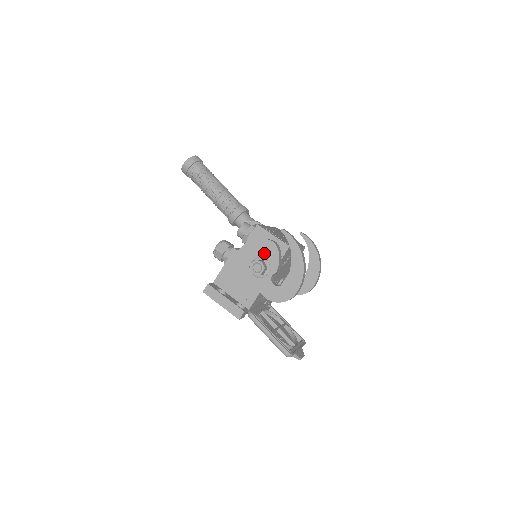
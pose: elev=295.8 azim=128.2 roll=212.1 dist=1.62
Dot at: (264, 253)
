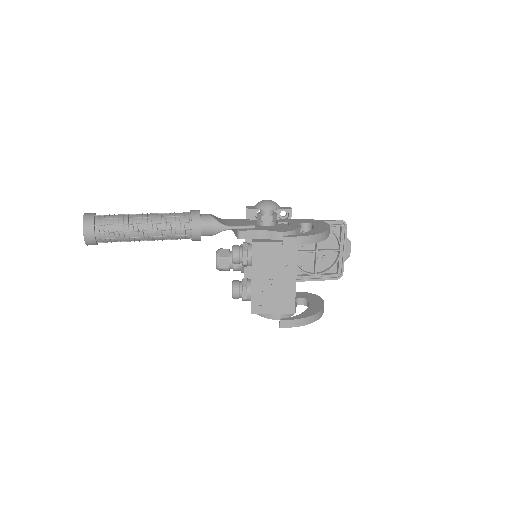
Dot at: occluded
